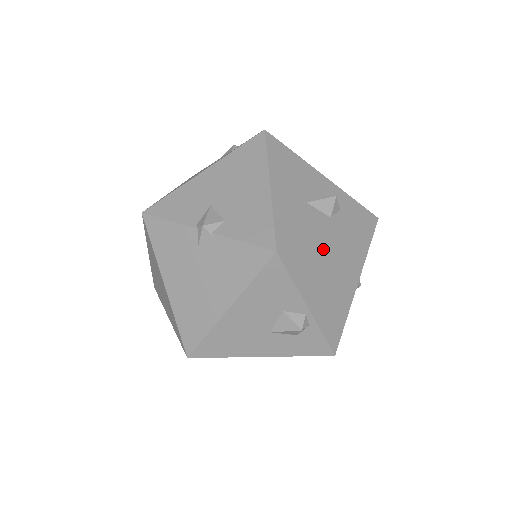
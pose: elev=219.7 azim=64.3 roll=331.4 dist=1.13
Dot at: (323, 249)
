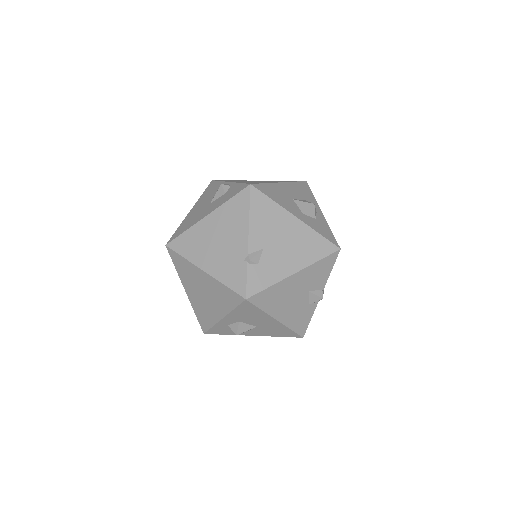
Dot at: occluded
